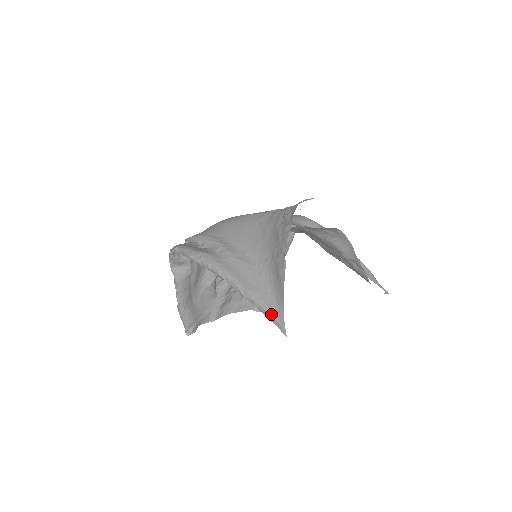
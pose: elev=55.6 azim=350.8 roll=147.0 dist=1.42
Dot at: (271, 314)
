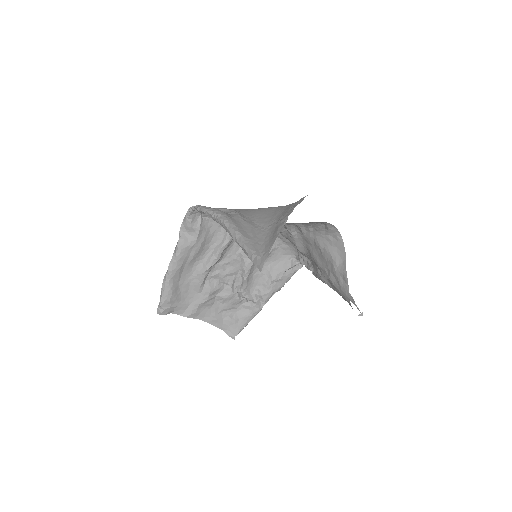
Dot at: (255, 255)
